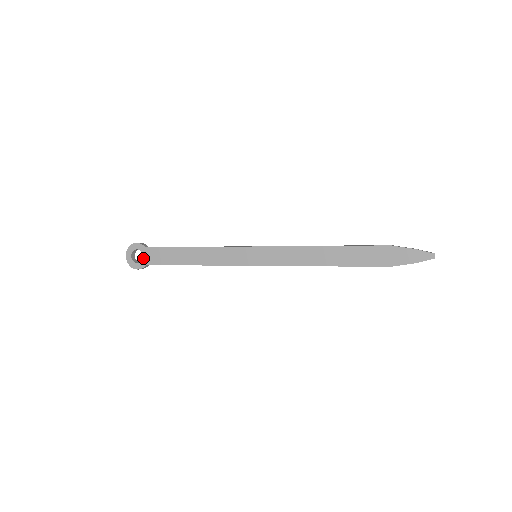
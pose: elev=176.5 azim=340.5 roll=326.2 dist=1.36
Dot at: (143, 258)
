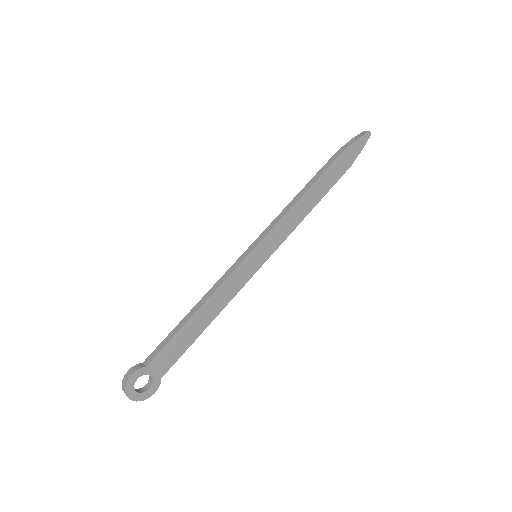
Dot at: (152, 378)
